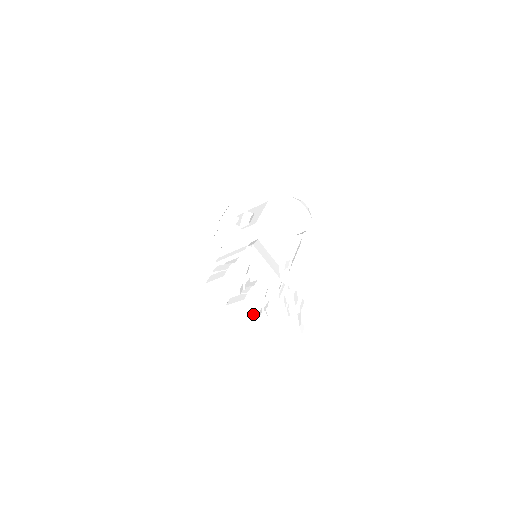
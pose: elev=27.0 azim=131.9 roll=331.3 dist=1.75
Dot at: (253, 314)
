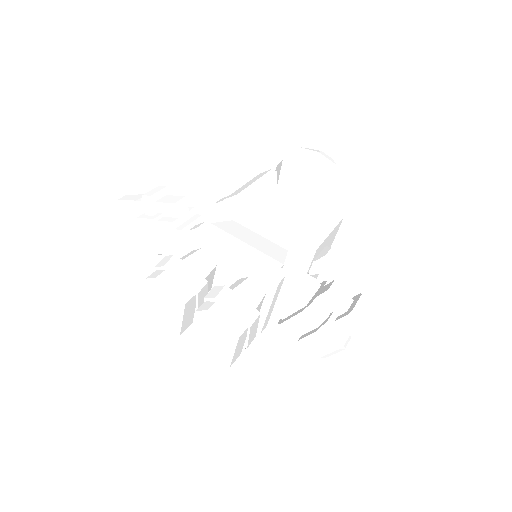
Dot at: (228, 336)
